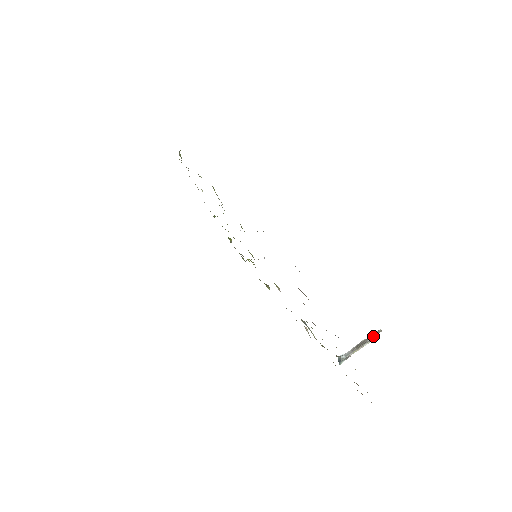
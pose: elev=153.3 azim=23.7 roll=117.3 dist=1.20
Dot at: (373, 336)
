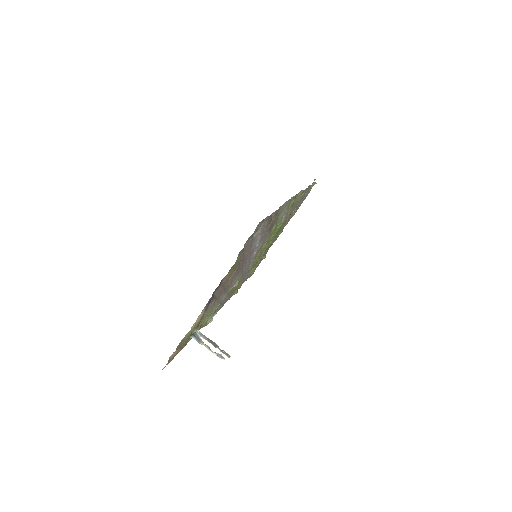
Dot at: (223, 351)
